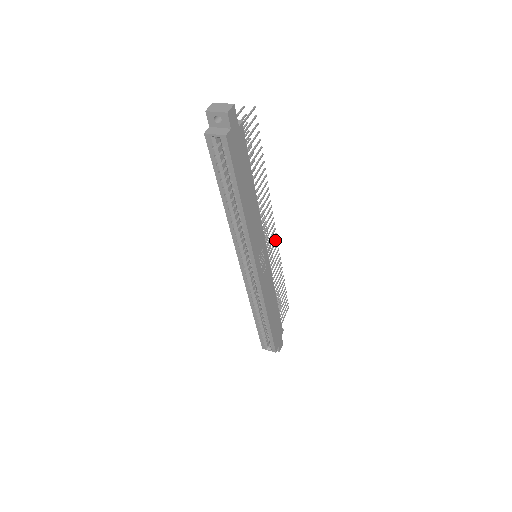
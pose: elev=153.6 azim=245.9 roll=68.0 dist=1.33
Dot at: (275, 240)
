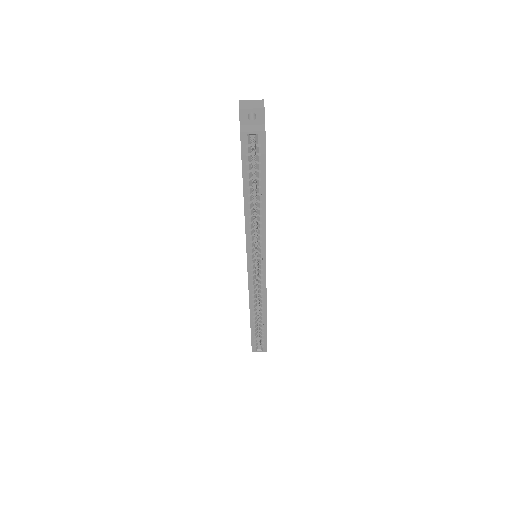
Dot at: occluded
